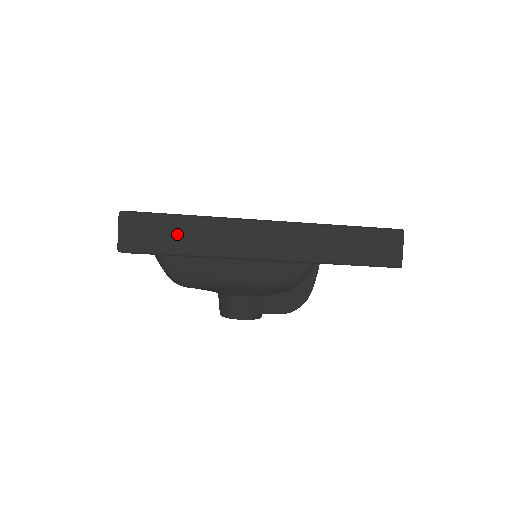
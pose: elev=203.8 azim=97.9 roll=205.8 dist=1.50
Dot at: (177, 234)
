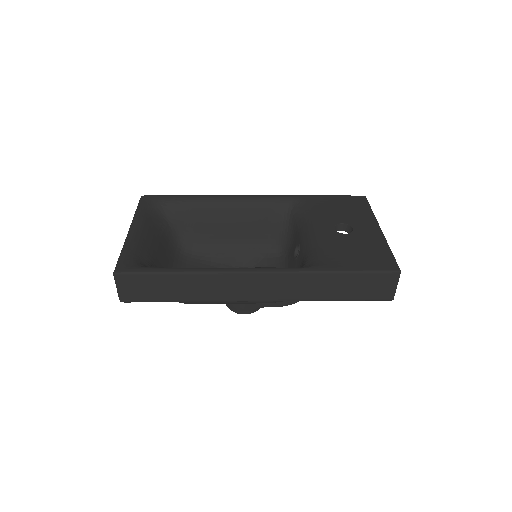
Dot at: (172, 288)
